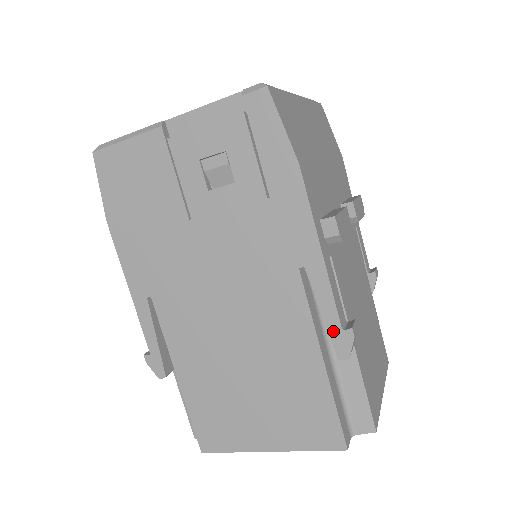
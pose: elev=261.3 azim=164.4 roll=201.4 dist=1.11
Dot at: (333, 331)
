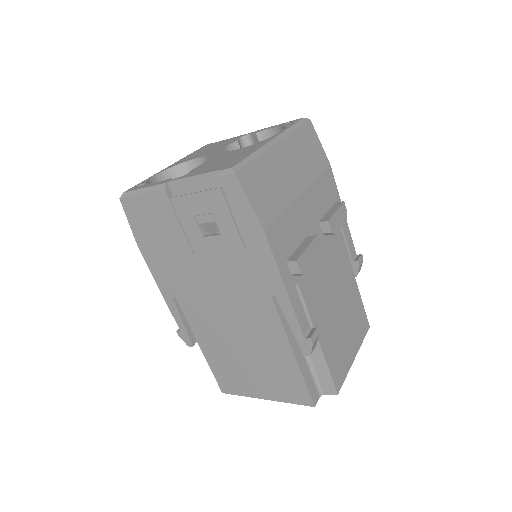
Dot at: (298, 338)
